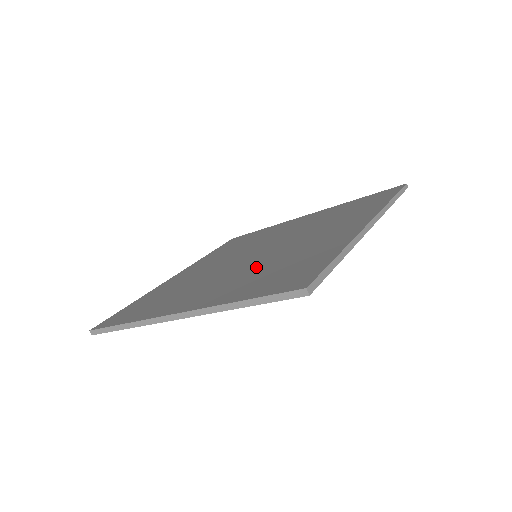
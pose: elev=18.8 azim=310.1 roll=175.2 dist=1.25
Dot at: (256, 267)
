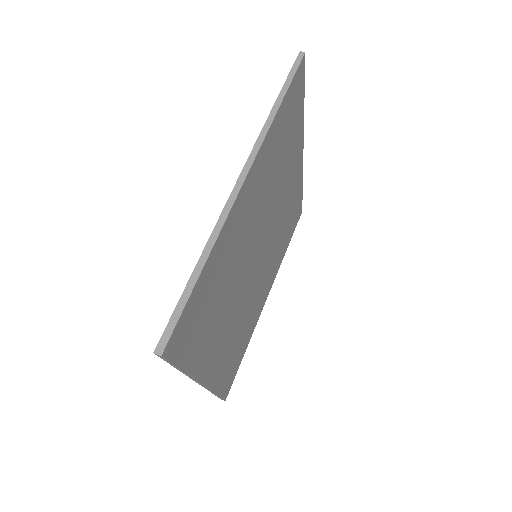
Dot at: occluded
